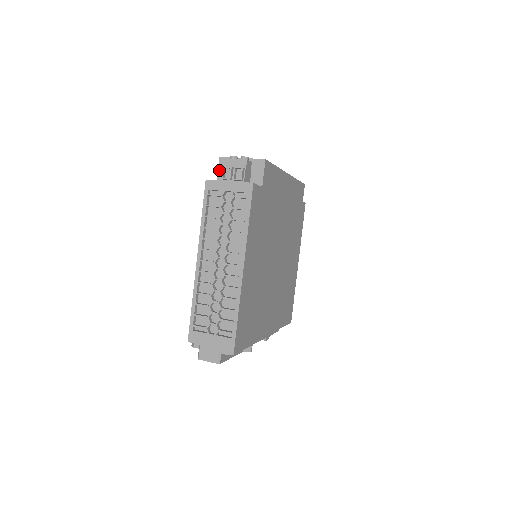
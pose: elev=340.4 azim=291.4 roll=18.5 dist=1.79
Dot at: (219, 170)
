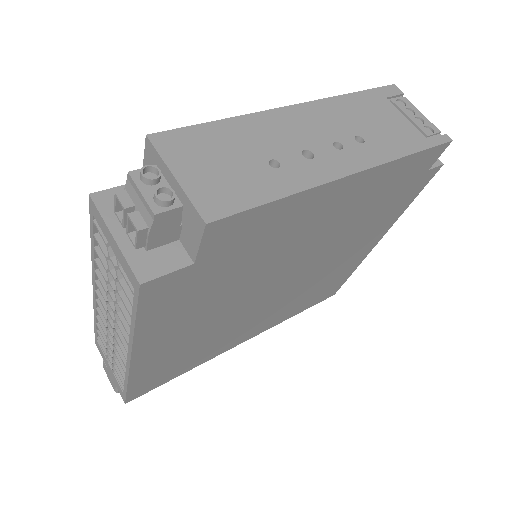
Dot at: (144, 160)
